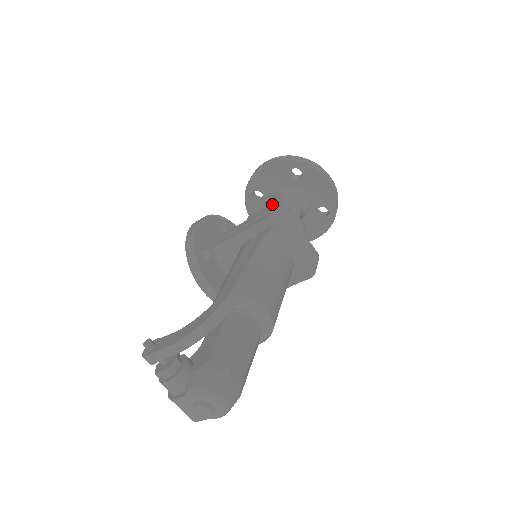
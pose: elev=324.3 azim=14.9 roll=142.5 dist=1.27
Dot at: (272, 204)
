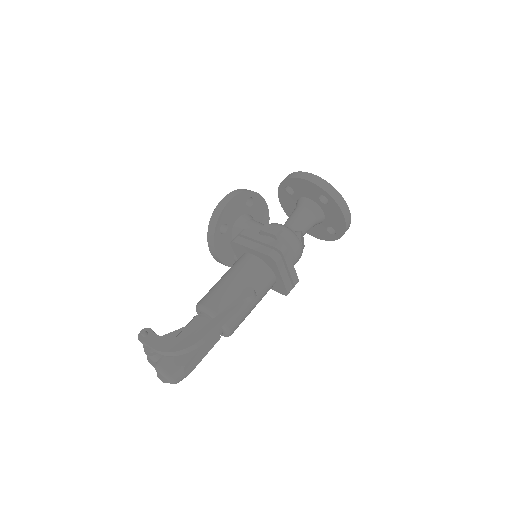
Dot at: (296, 205)
